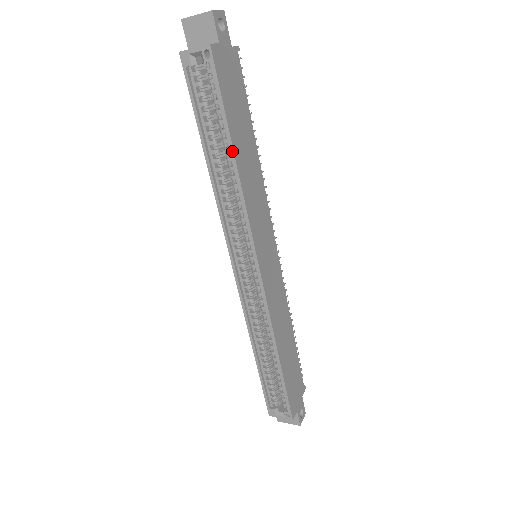
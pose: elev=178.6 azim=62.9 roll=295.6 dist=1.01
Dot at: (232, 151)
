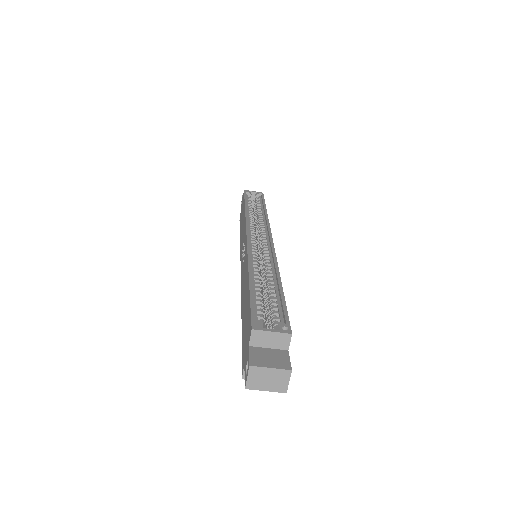
Dot at: (265, 208)
